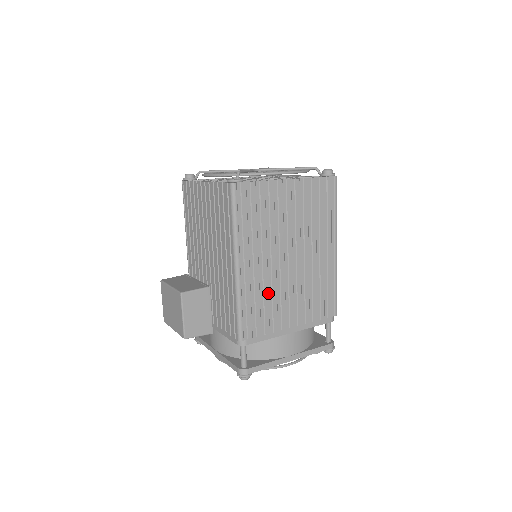
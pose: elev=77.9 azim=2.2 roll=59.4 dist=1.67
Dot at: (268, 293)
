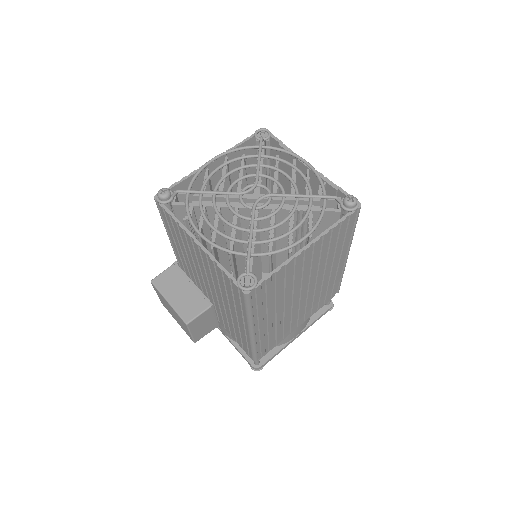
Dot at: (280, 325)
